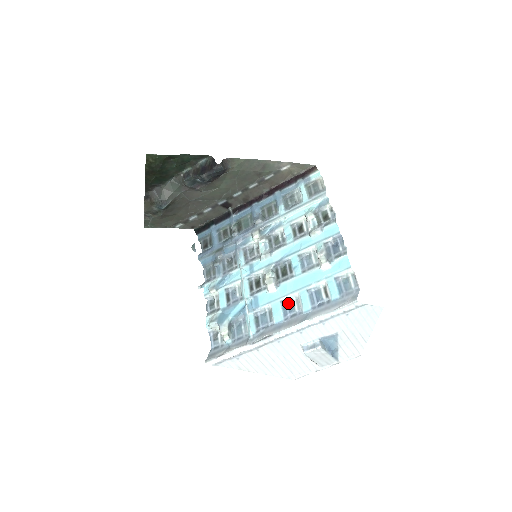
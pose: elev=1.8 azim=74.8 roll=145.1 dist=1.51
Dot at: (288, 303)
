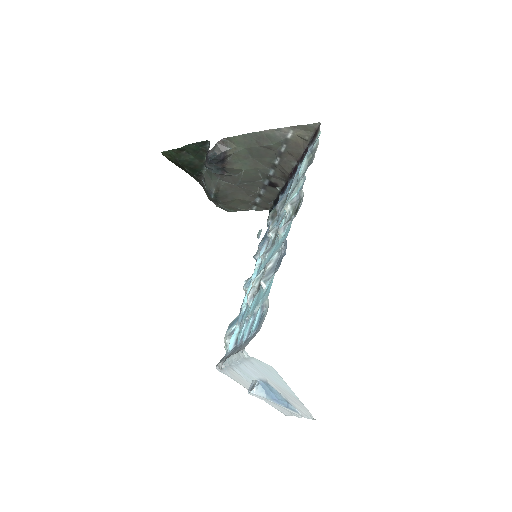
Dot at: occluded
